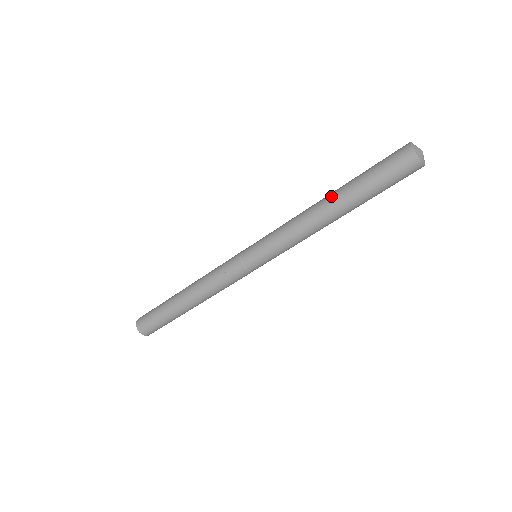
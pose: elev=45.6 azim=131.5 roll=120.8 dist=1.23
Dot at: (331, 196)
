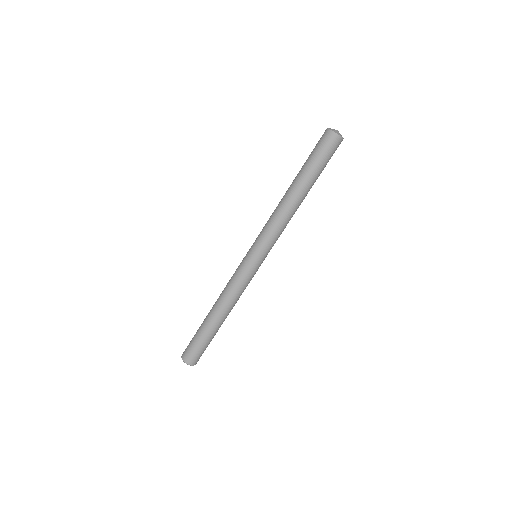
Dot at: occluded
